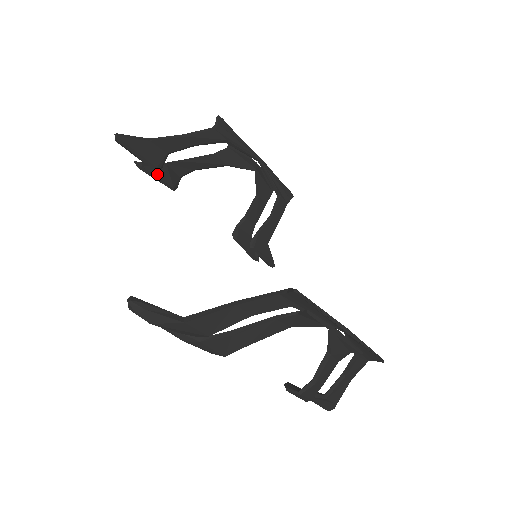
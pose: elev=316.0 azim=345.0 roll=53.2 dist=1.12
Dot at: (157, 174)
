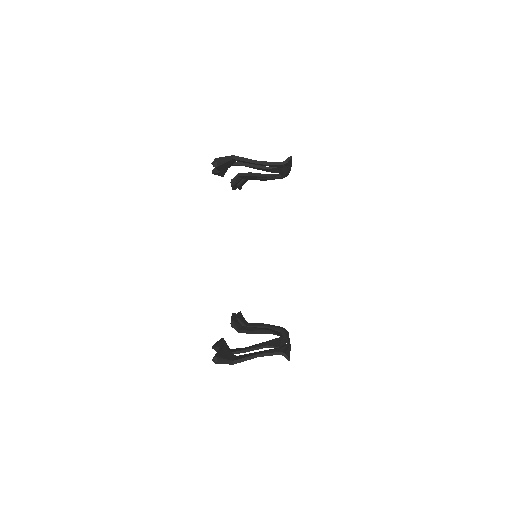
Dot at: (220, 174)
